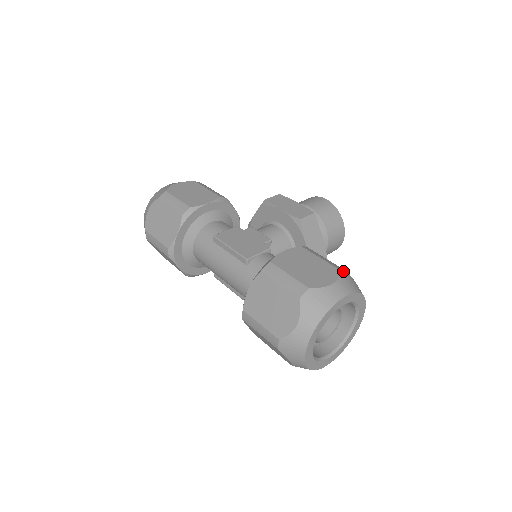
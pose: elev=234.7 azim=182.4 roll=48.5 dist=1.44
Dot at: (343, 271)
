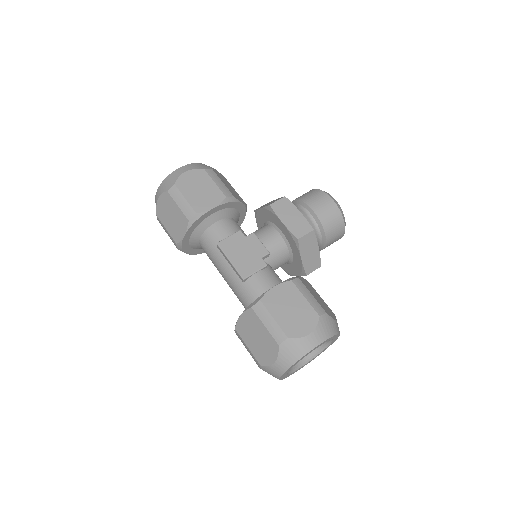
Dot at: (323, 316)
